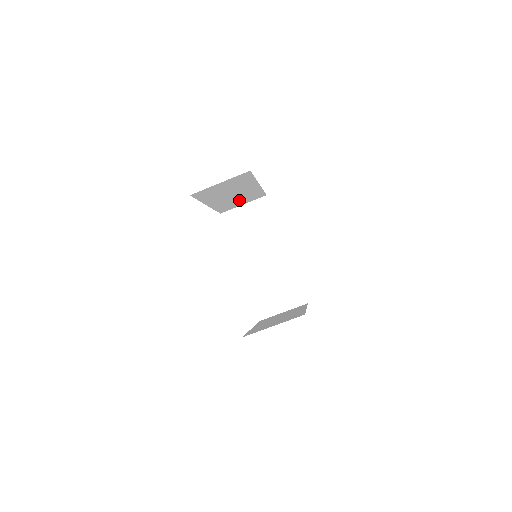
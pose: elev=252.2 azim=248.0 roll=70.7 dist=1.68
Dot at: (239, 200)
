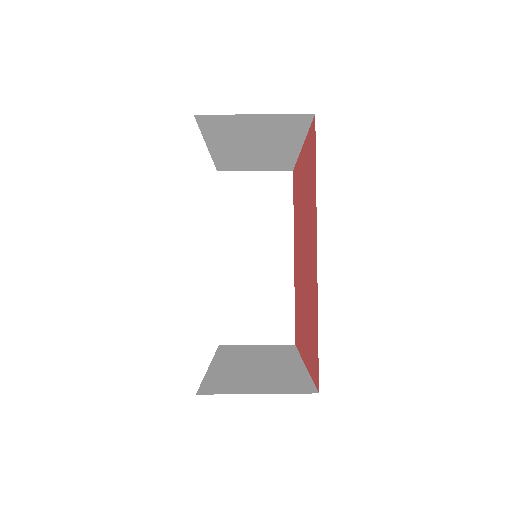
Dot at: (255, 161)
